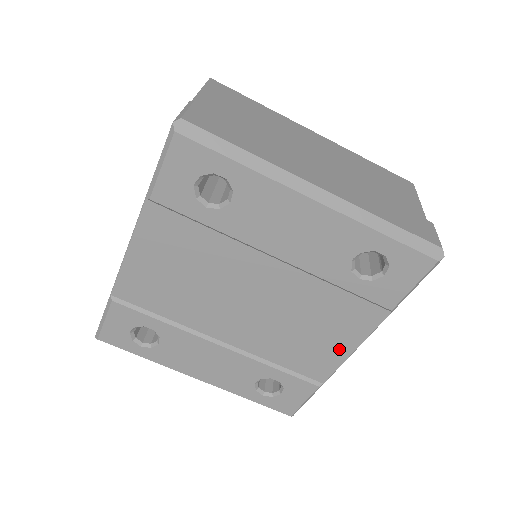
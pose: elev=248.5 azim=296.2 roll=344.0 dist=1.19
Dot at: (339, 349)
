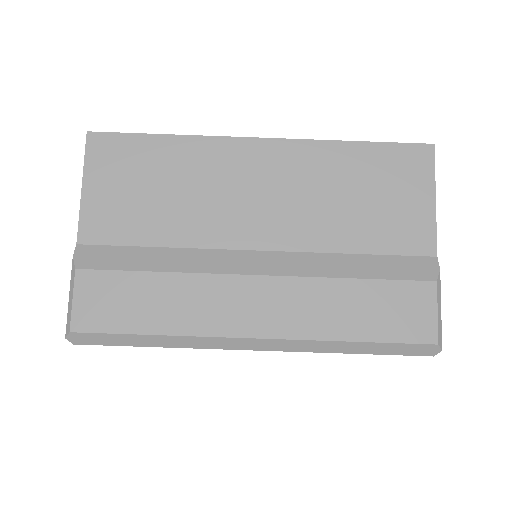
Dot at: occluded
